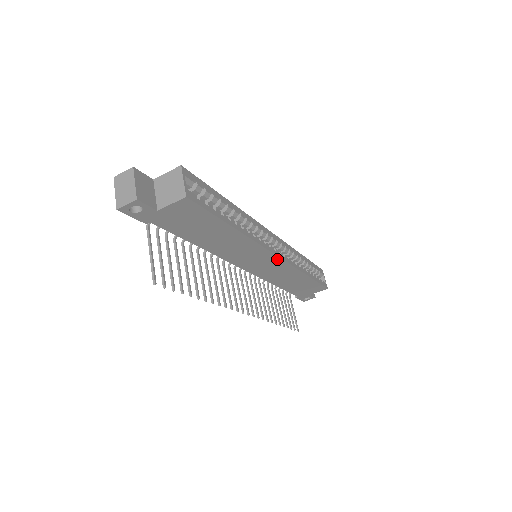
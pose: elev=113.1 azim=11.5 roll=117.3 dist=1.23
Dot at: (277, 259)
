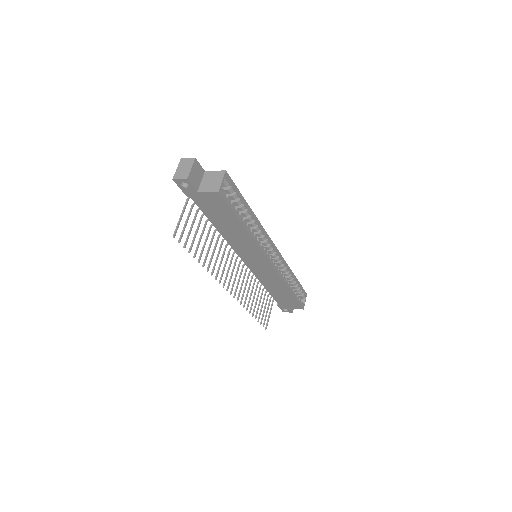
Dot at: (269, 265)
